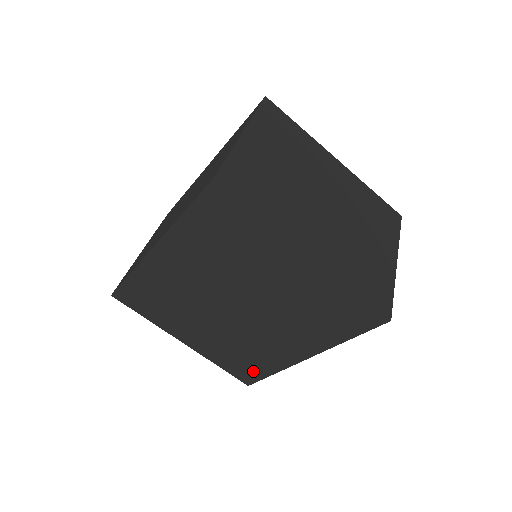
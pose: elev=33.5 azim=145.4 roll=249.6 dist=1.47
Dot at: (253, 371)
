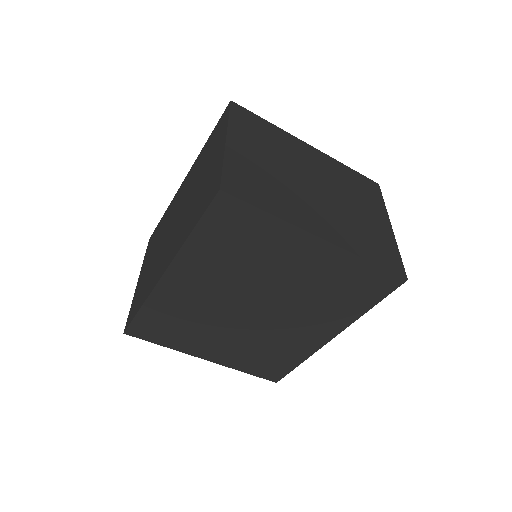
Dot at: (280, 367)
